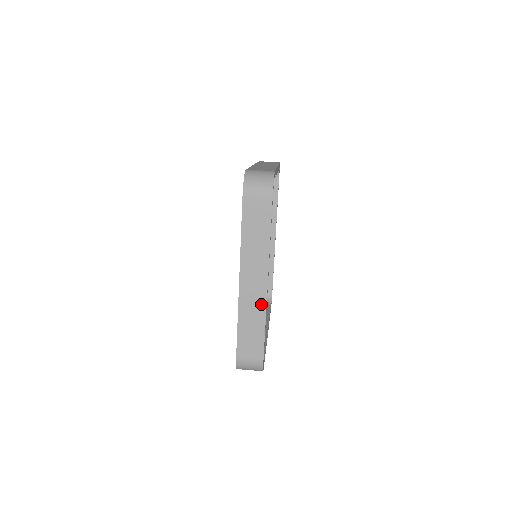
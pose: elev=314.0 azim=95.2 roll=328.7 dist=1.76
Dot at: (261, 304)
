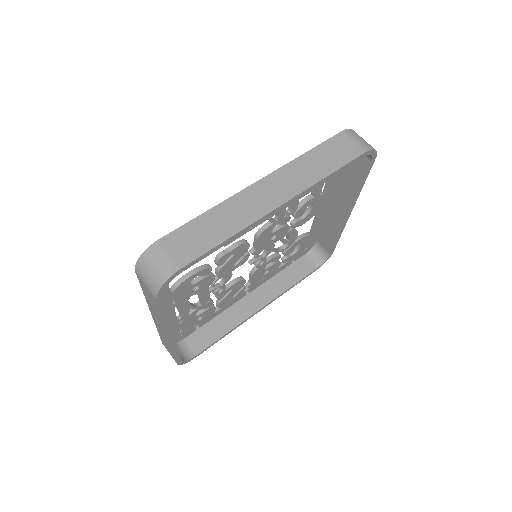
Dot at: (168, 342)
